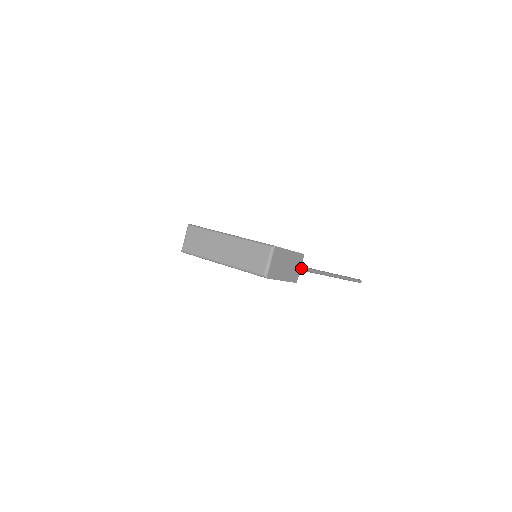
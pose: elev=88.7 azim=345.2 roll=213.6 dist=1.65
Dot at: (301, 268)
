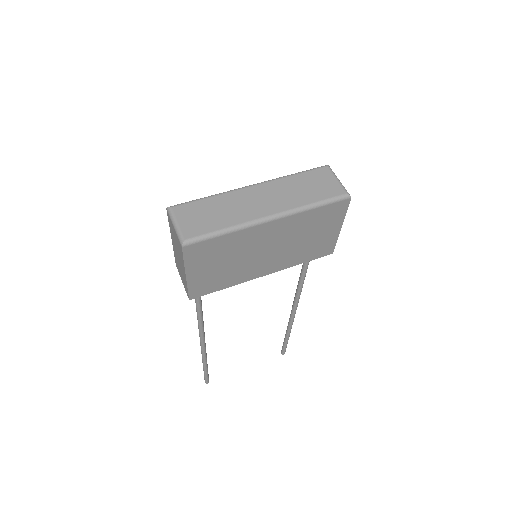
Dot at: occluded
